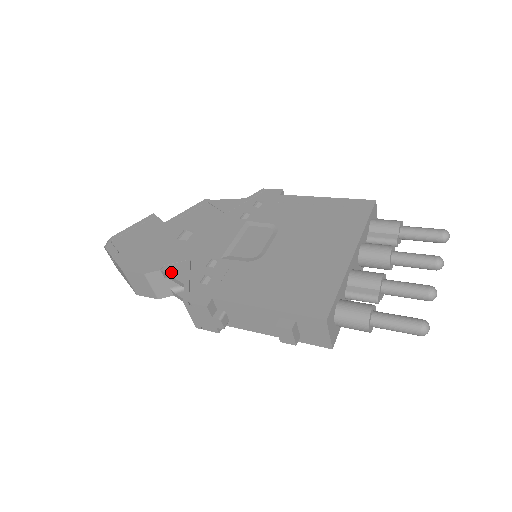
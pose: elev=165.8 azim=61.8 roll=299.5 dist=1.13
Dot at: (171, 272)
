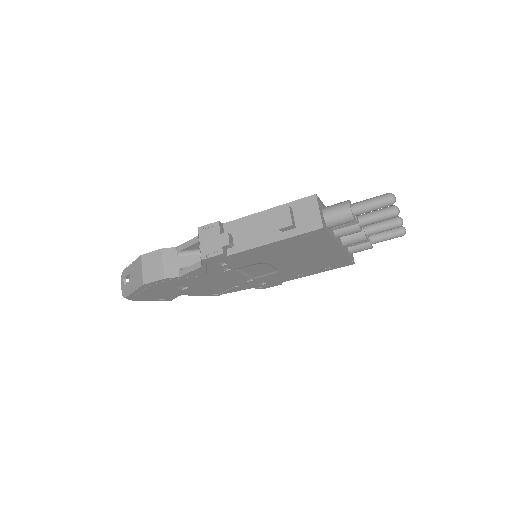
Dot at: (186, 243)
